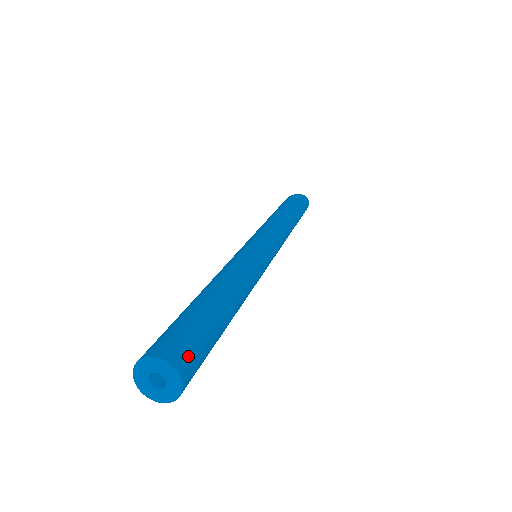
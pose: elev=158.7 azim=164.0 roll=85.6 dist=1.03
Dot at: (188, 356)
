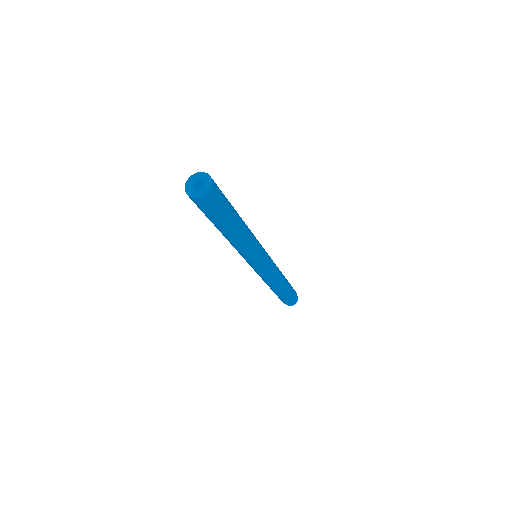
Dot at: (216, 195)
